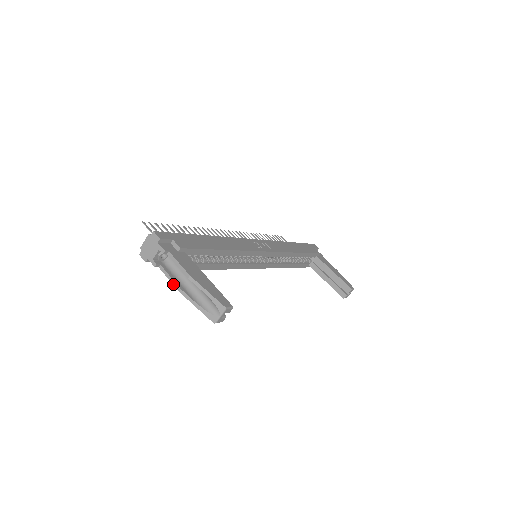
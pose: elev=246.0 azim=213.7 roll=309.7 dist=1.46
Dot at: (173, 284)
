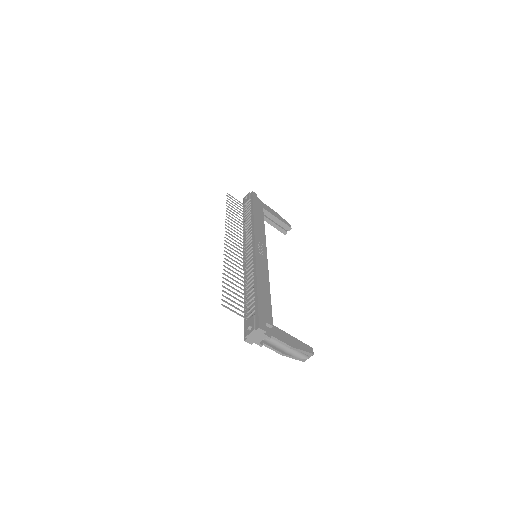
Dot at: (276, 352)
